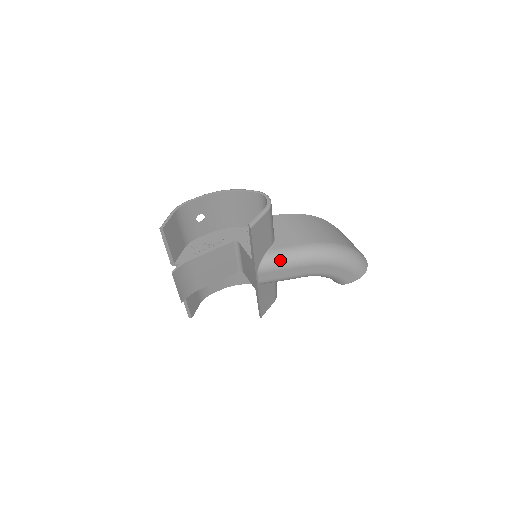
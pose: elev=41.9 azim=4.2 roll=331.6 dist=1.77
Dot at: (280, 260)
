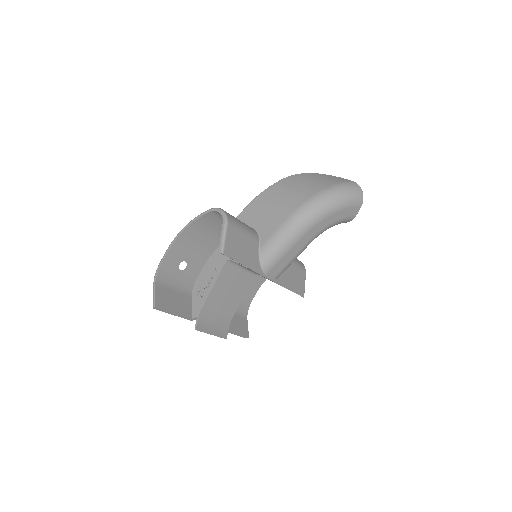
Dot at: (275, 250)
